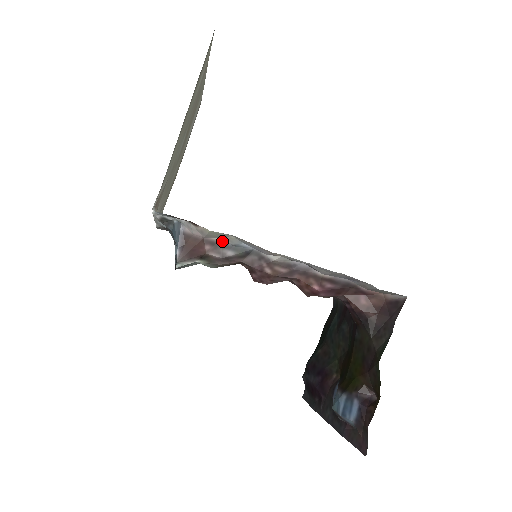
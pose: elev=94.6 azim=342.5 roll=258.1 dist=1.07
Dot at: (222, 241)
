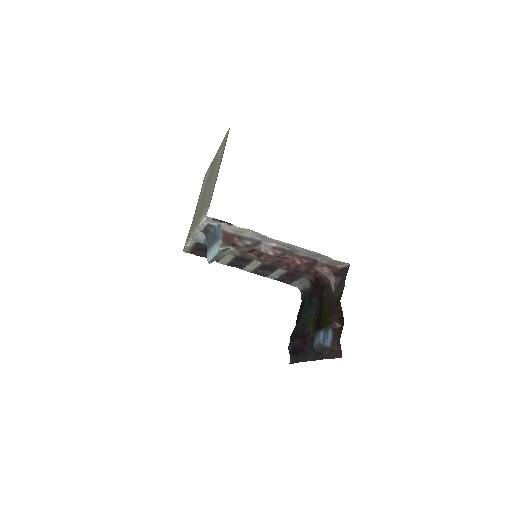
Dot at: (244, 236)
